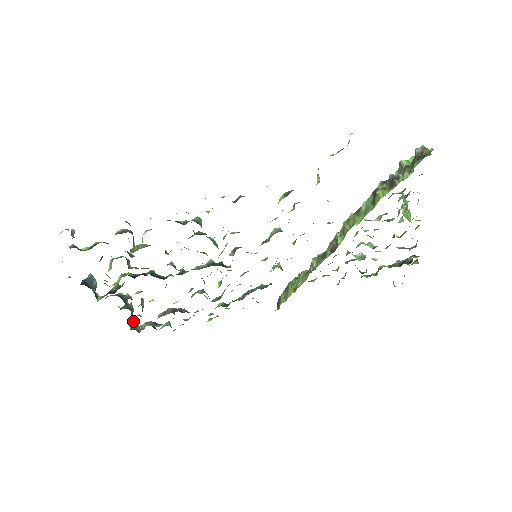
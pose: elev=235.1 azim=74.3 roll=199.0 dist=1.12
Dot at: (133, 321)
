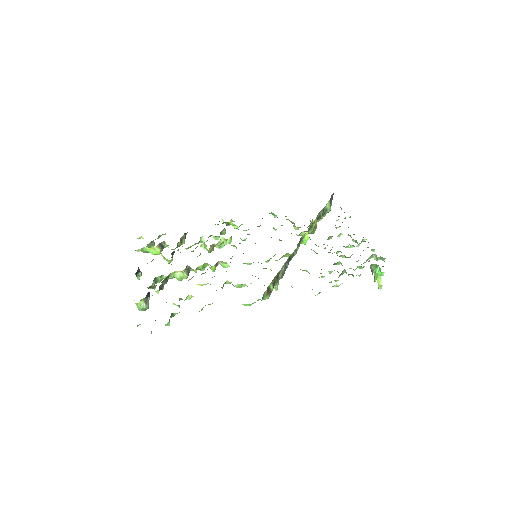
Dot at: occluded
